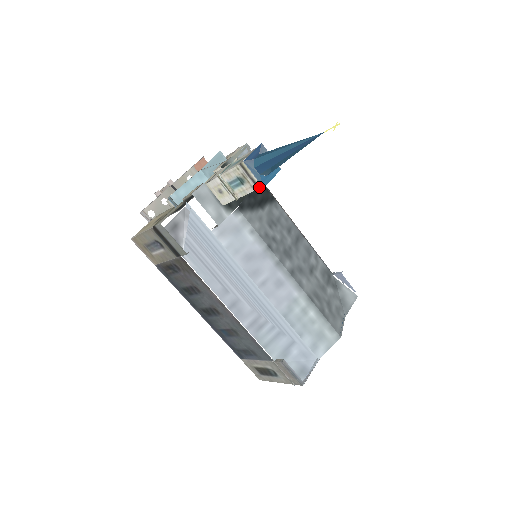
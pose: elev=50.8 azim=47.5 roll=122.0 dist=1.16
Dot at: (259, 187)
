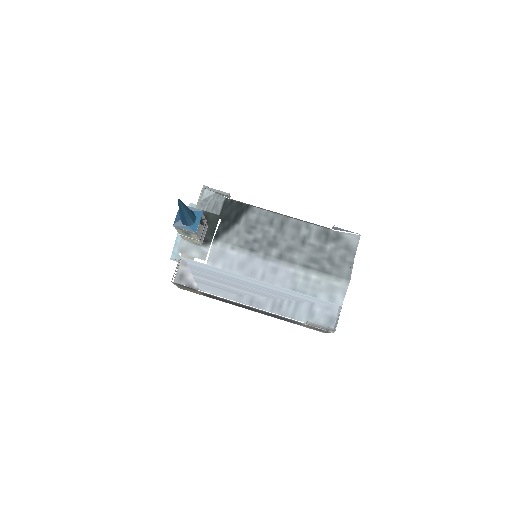
Dot at: (195, 233)
